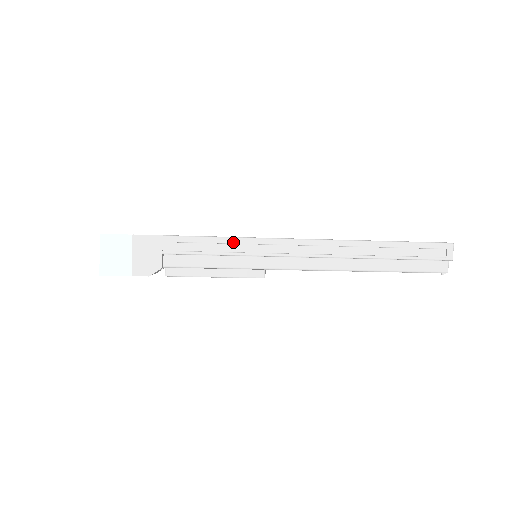
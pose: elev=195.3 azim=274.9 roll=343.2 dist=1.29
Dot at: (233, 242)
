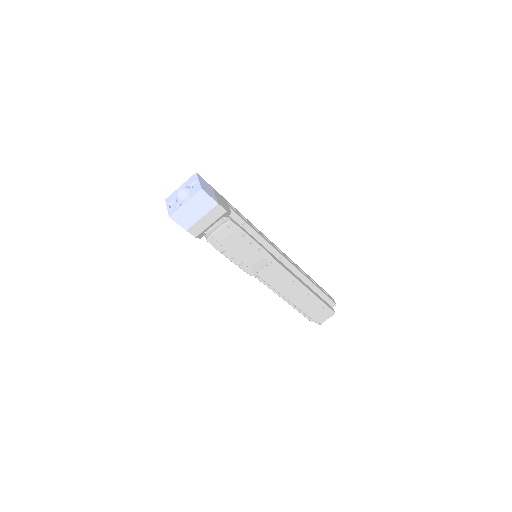
Dot at: (257, 230)
